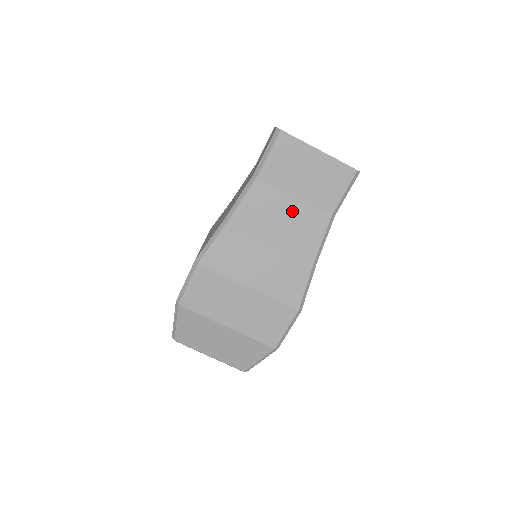
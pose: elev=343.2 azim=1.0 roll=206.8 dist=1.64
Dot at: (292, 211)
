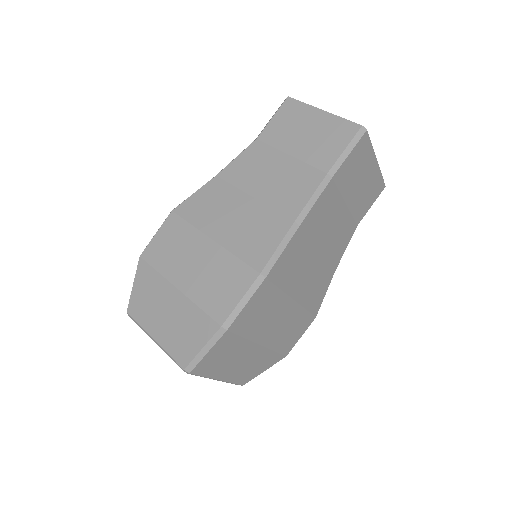
Dot at: (283, 168)
